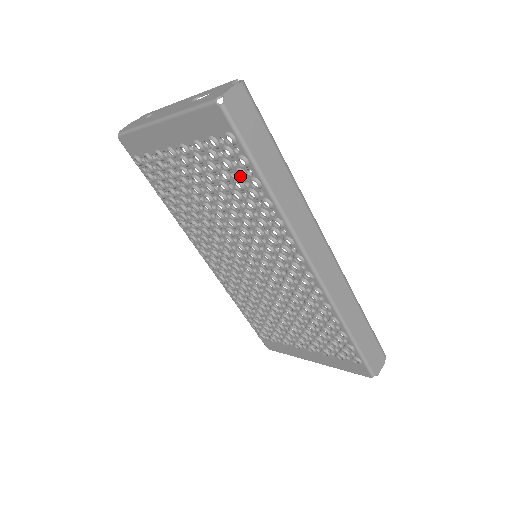
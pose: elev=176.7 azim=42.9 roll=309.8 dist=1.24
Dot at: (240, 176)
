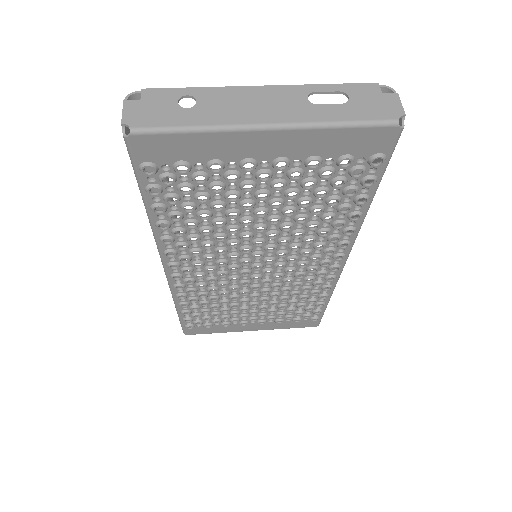
Dot at: (345, 192)
